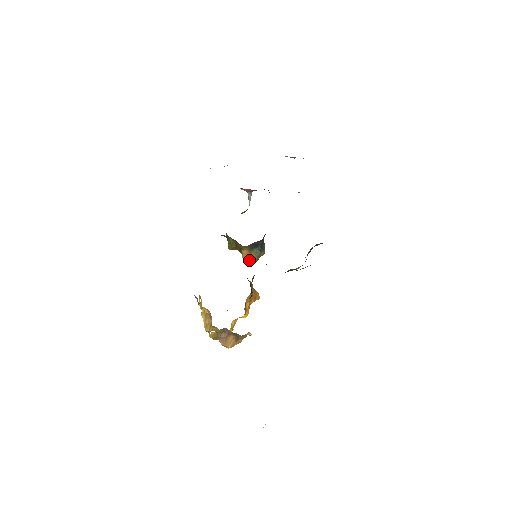
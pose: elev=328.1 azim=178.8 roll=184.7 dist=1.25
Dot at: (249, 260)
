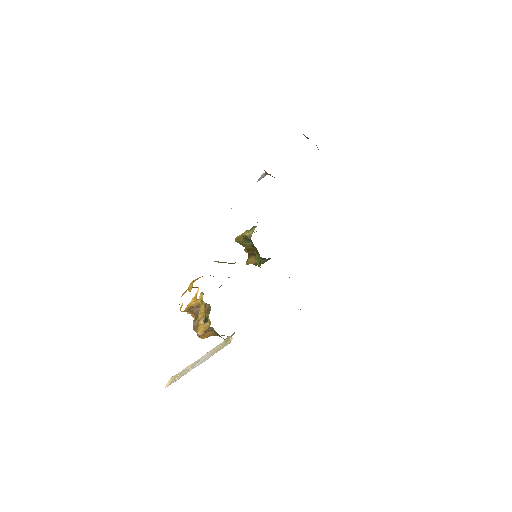
Dot at: (252, 263)
